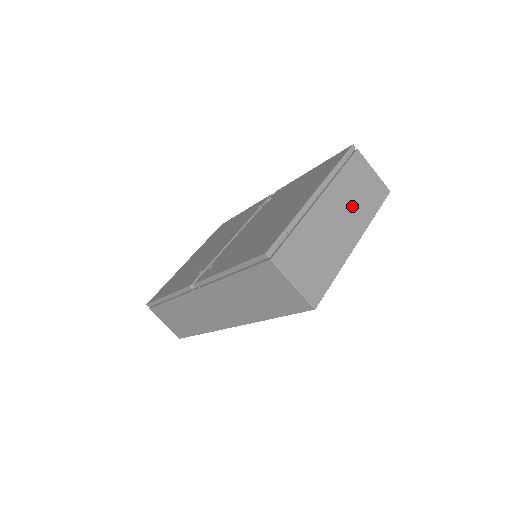
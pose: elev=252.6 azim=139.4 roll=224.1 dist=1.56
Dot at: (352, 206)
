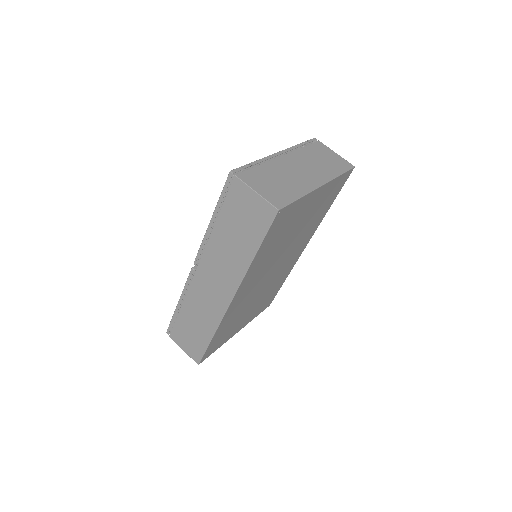
Dot at: (315, 166)
